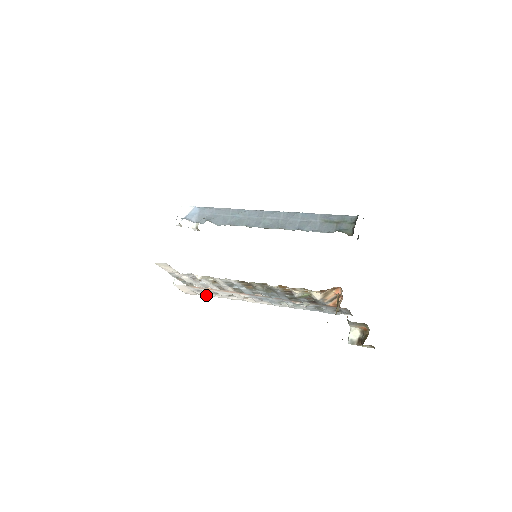
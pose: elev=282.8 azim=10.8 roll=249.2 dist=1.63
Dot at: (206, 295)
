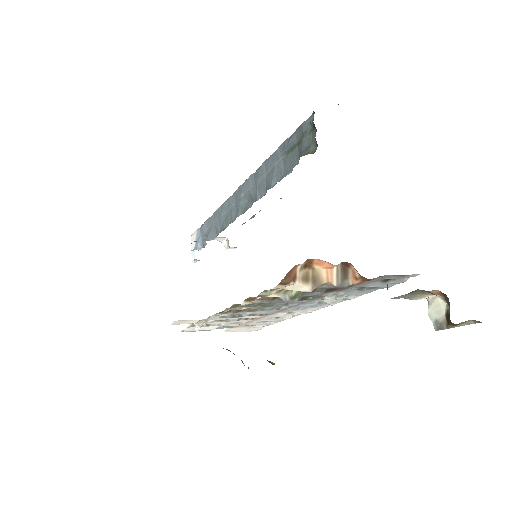
Dot at: (269, 324)
